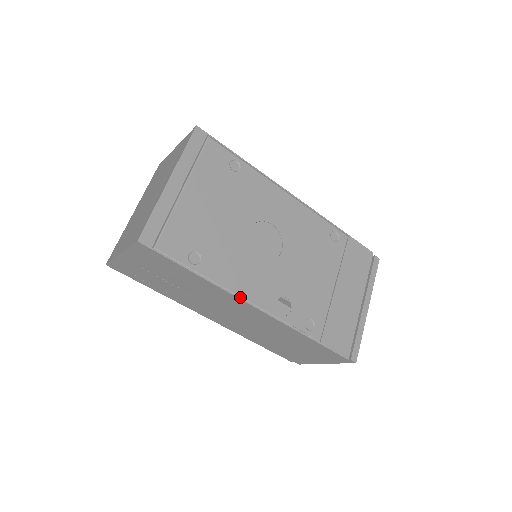
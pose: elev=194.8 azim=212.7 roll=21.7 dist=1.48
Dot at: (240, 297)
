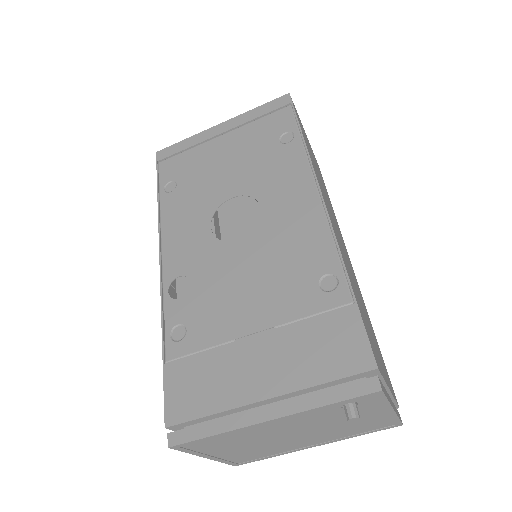
Dot at: (161, 242)
